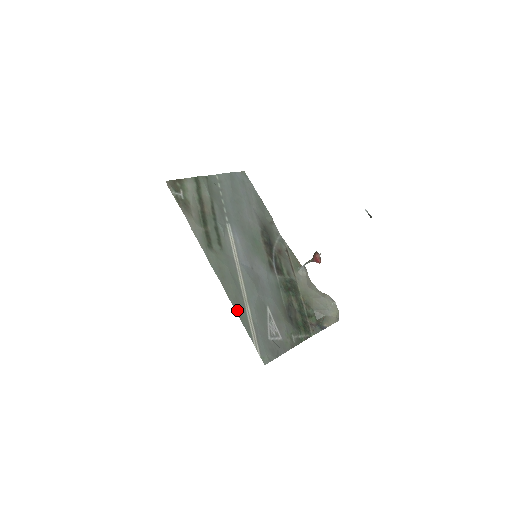
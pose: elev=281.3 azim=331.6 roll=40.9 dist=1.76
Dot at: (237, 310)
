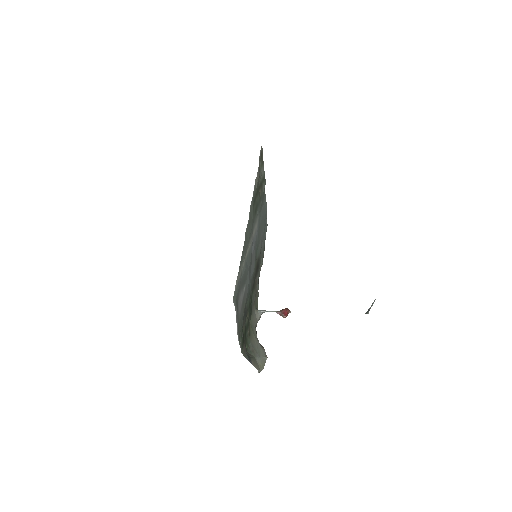
Dot at: (244, 248)
